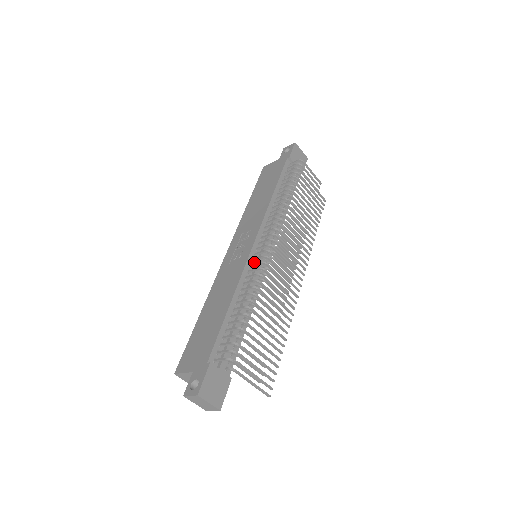
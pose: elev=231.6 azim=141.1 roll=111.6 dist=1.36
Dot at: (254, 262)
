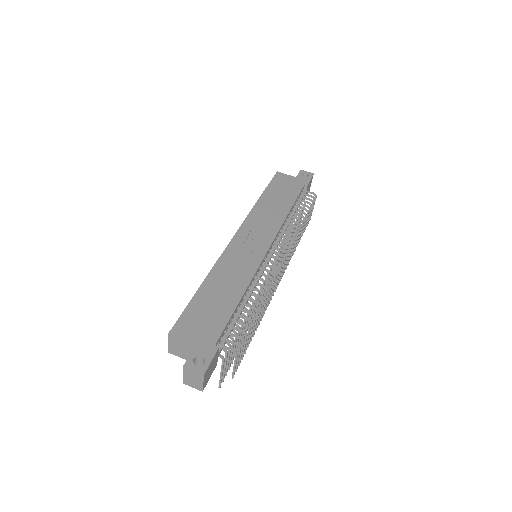
Dot at: (262, 265)
